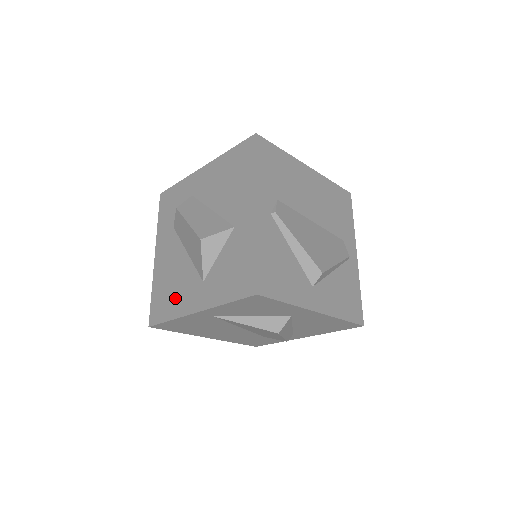
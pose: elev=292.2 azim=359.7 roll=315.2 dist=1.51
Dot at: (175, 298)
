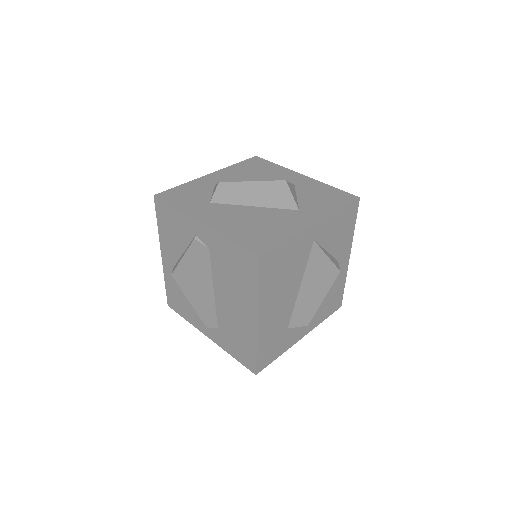
Dot at: (276, 228)
